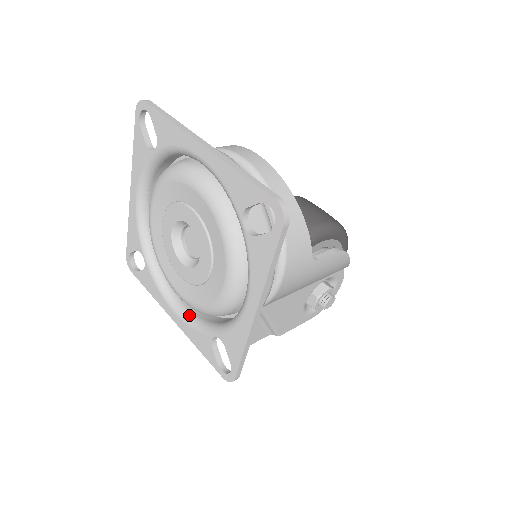
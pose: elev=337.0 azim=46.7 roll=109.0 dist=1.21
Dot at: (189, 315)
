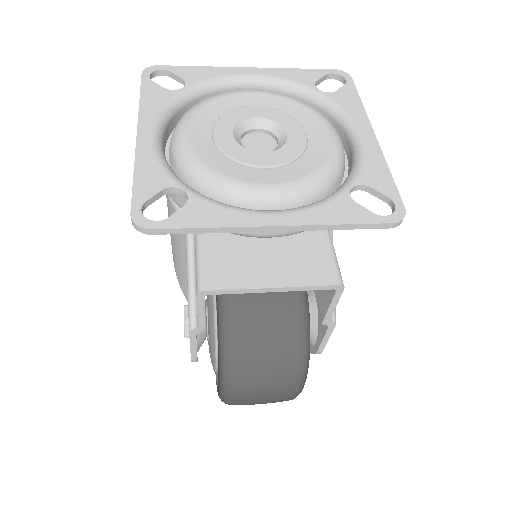
Dot at: (295, 208)
